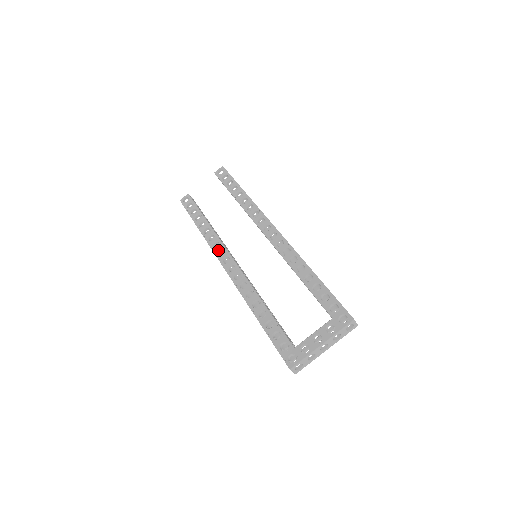
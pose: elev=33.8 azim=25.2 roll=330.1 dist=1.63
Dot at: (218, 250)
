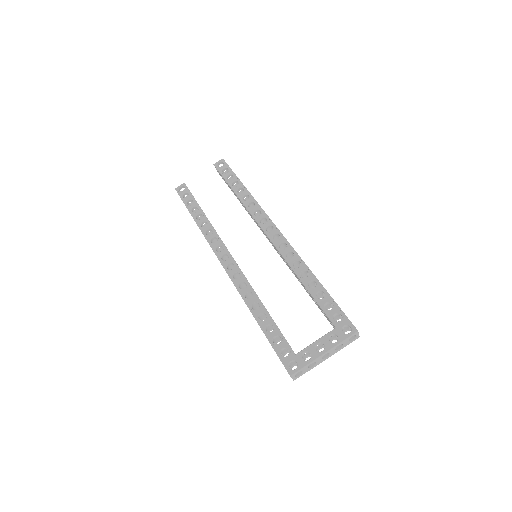
Dot at: (216, 246)
